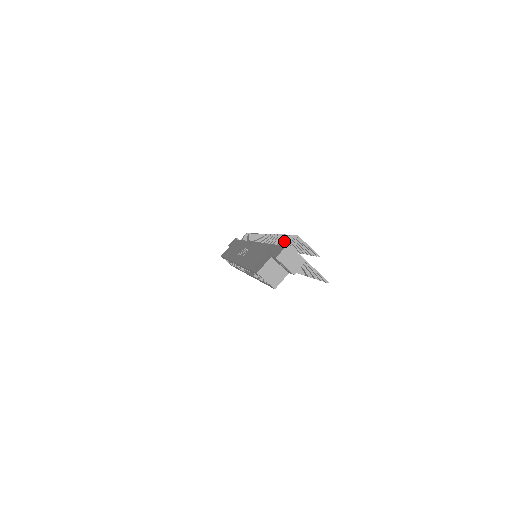
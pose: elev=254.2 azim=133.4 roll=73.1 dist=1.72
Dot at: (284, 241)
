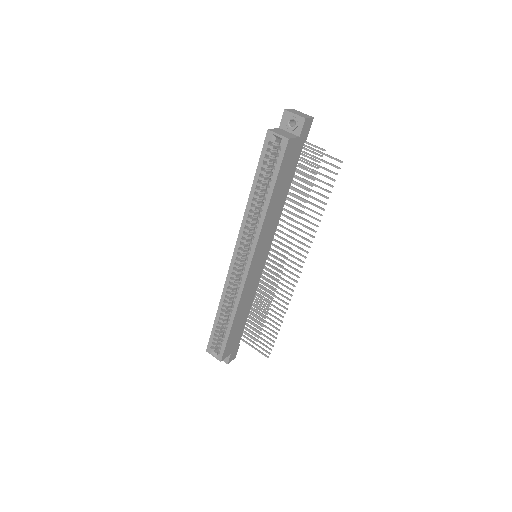
Dot at: occluded
